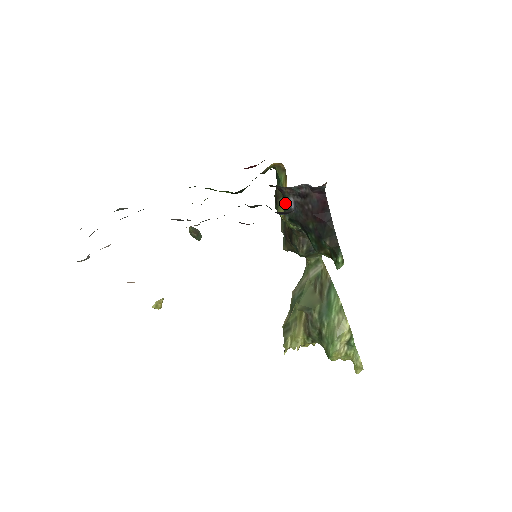
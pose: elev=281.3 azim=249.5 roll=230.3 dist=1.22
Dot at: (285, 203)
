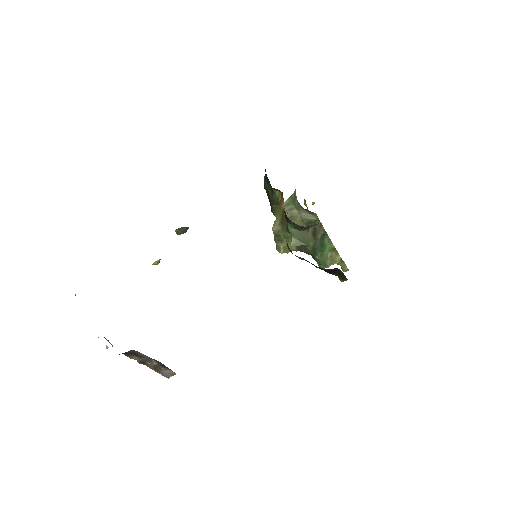
Dot at: (290, 250)
